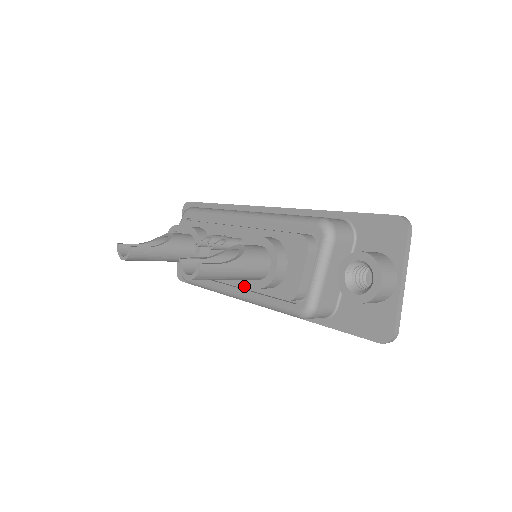
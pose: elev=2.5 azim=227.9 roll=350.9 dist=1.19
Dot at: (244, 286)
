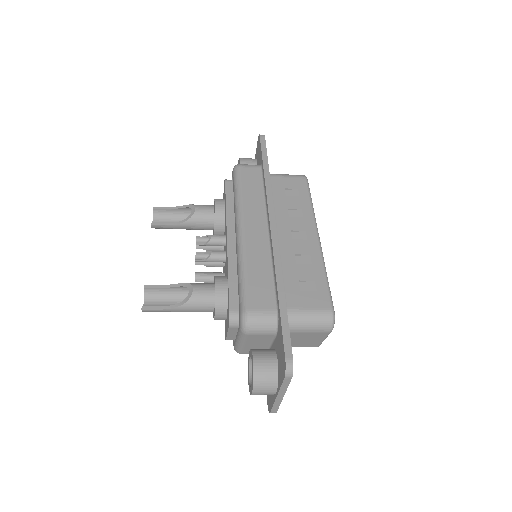
Dot at: occluded
